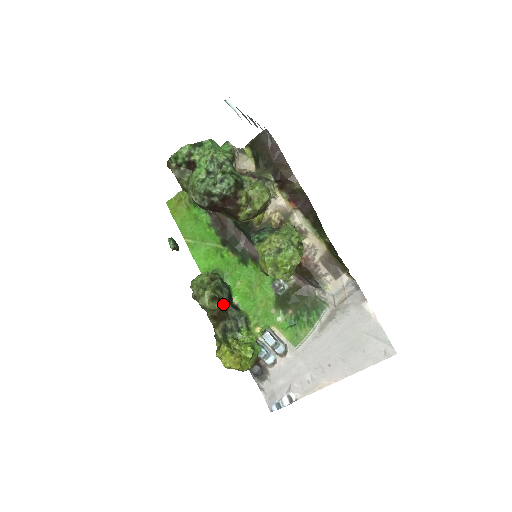
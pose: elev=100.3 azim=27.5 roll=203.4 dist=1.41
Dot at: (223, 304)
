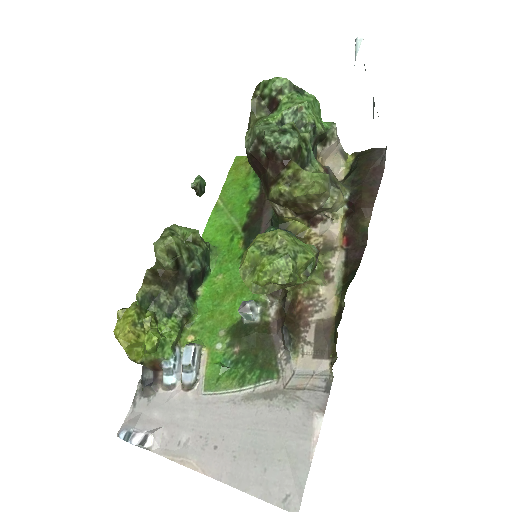
Dot at: (180, 273)
